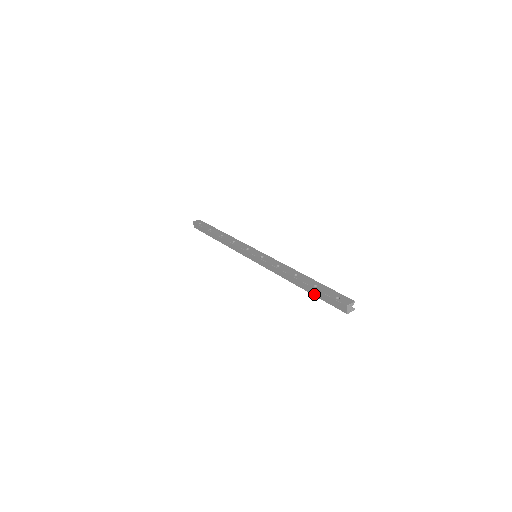
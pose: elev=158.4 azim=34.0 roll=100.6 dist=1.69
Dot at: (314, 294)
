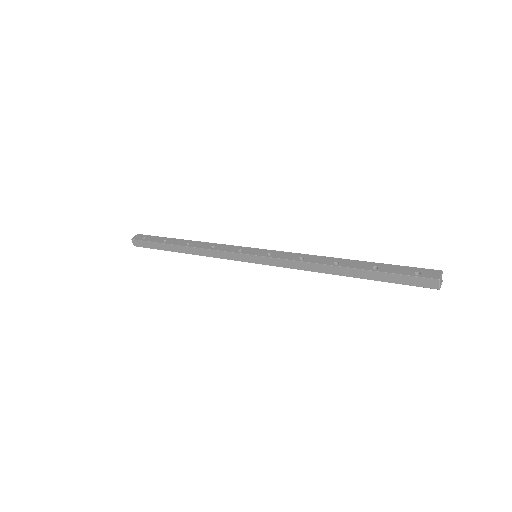
Dot at: (375, 279)
